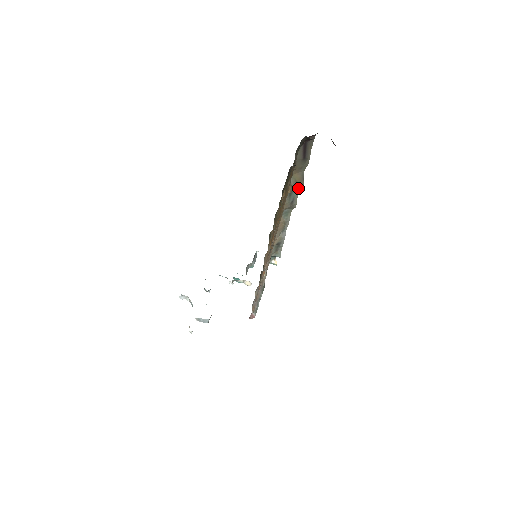
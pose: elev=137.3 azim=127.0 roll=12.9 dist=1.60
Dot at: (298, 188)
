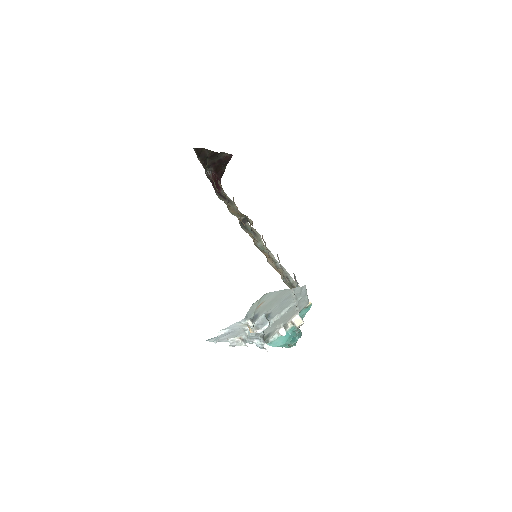
Dot at: (244, 217)
